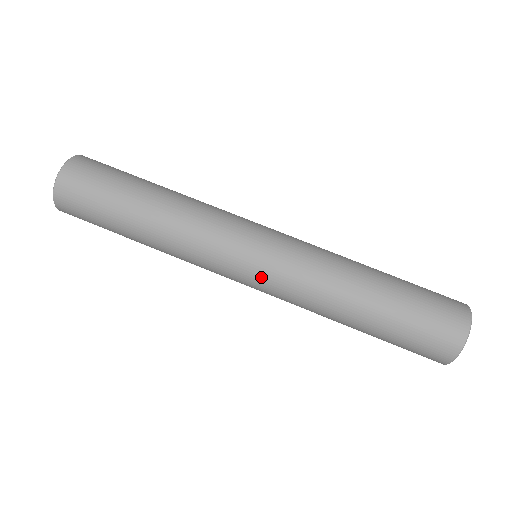
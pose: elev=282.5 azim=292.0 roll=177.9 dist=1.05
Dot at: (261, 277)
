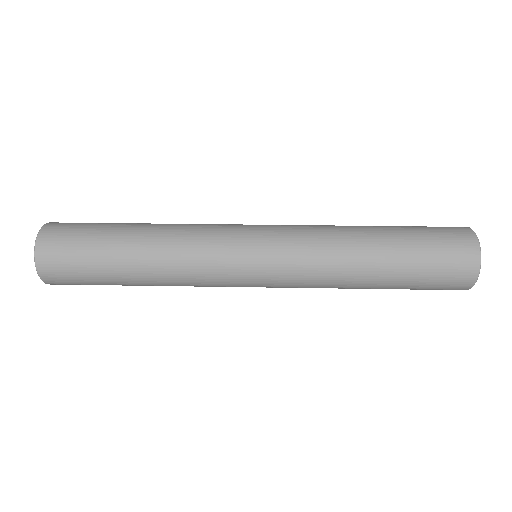
Dot at: (270, 232)
